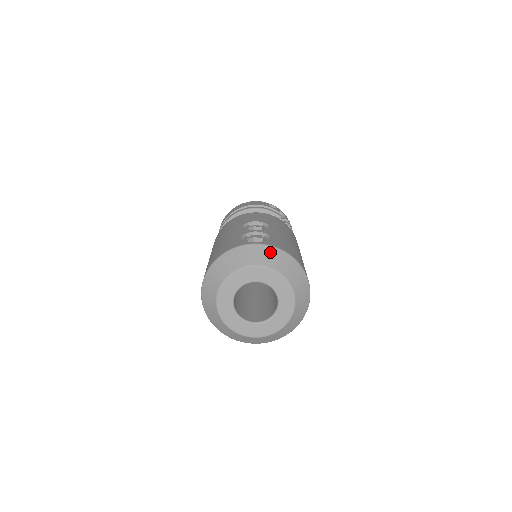
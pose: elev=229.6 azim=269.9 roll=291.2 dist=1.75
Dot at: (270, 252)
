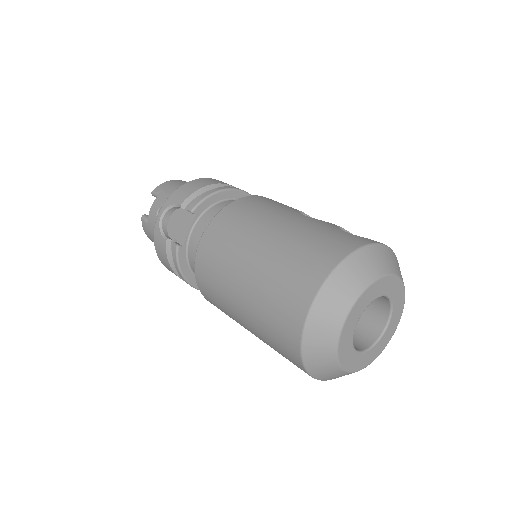
Dot at: occluded
